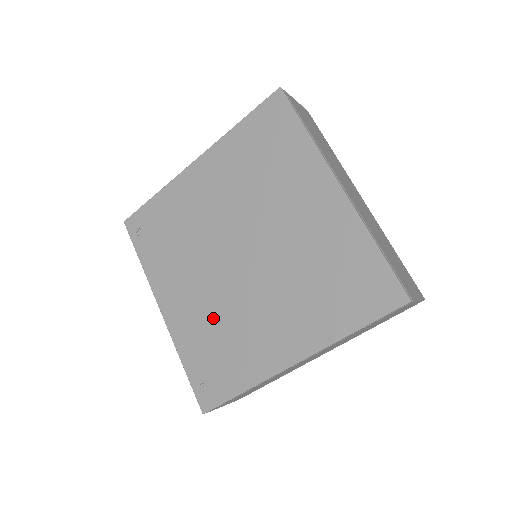
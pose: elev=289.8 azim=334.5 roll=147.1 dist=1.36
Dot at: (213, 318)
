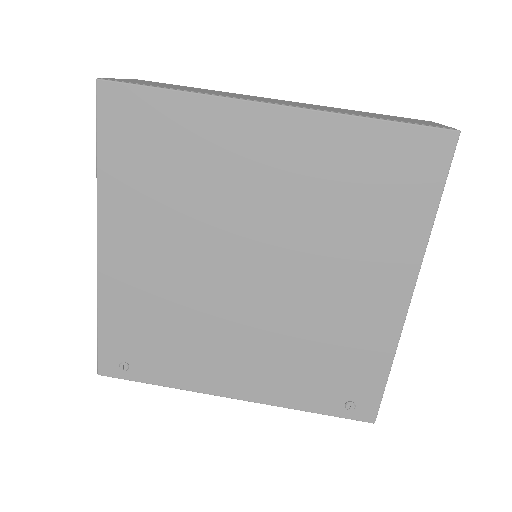
Dot at: (292, 348)
